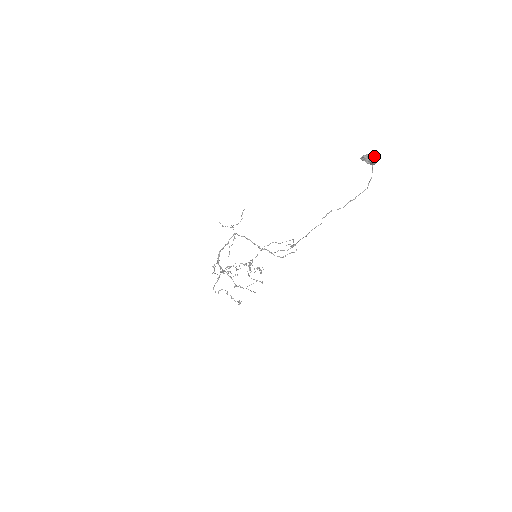
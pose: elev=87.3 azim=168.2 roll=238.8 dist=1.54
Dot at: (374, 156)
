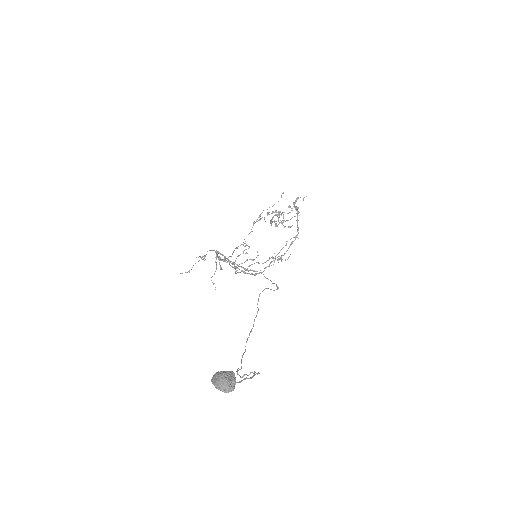
Dot at: (226, 382)
